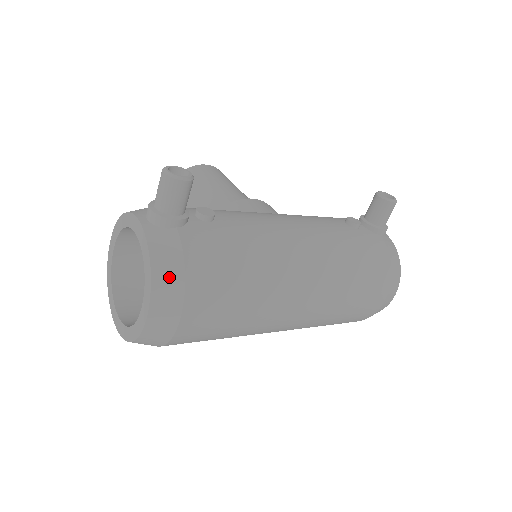
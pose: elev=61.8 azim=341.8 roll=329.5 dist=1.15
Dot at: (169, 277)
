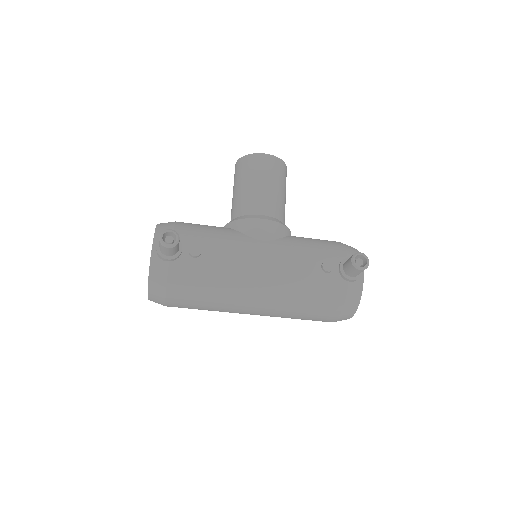
Dot at: (157, 288)
